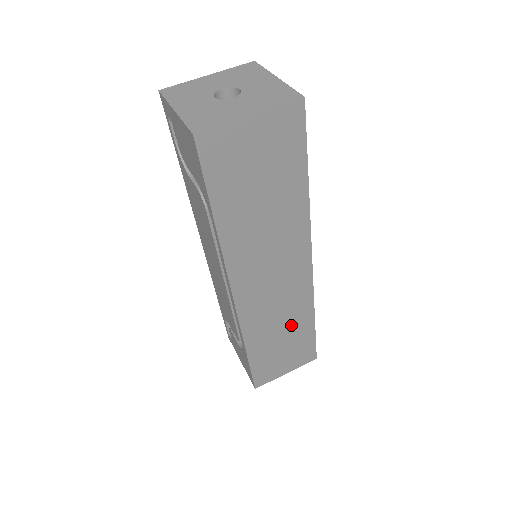
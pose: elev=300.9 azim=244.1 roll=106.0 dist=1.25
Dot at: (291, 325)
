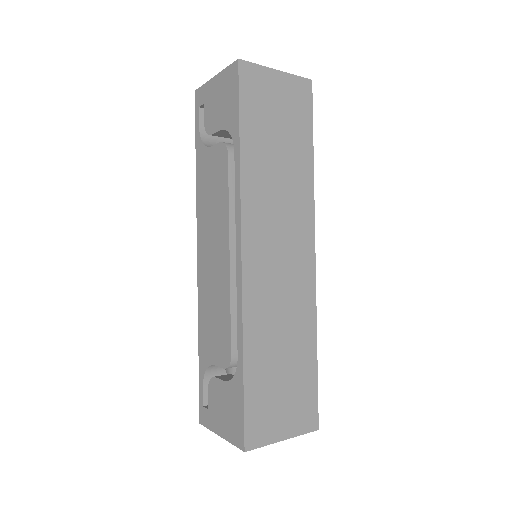
Dot at: (293, 340)
